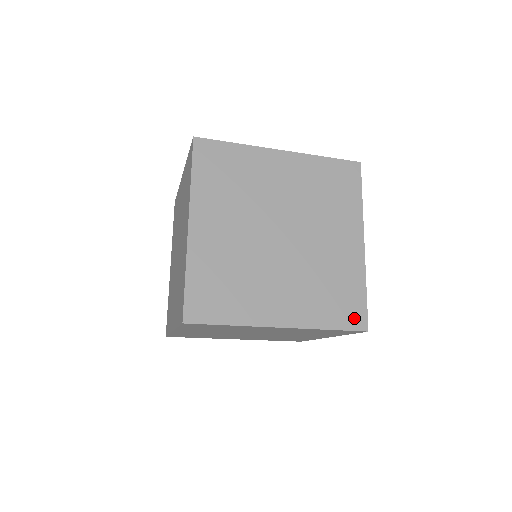
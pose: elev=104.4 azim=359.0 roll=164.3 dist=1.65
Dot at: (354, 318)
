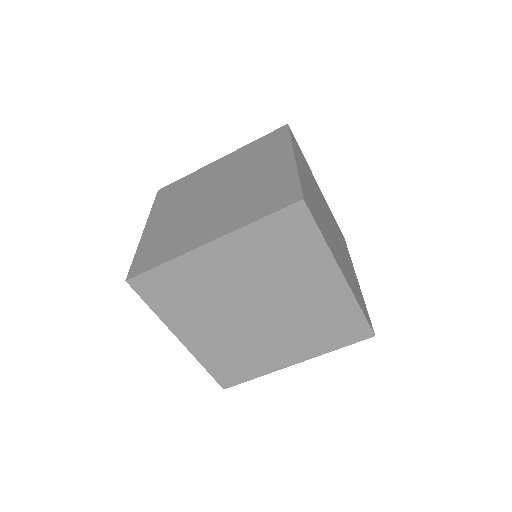
Dot at: (357, 333)
